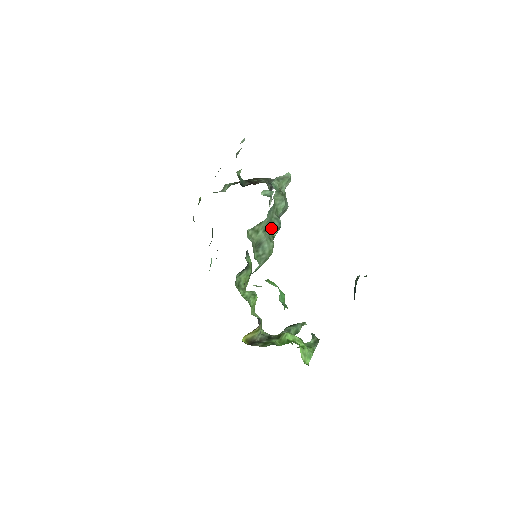
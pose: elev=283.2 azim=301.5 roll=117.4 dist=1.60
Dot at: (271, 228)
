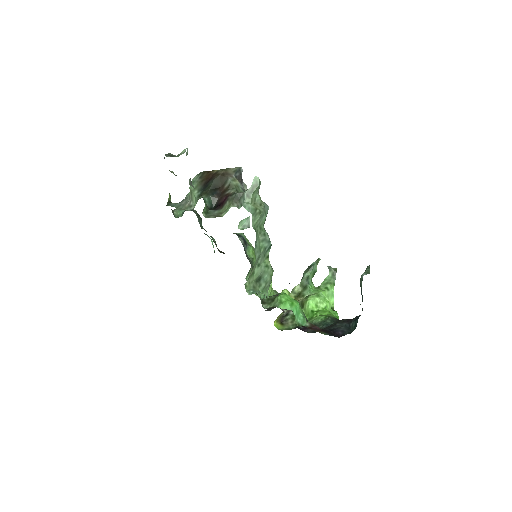
Dot at: (263, 254)
